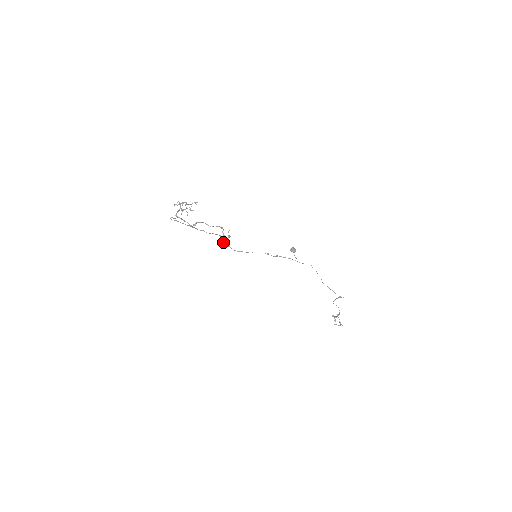
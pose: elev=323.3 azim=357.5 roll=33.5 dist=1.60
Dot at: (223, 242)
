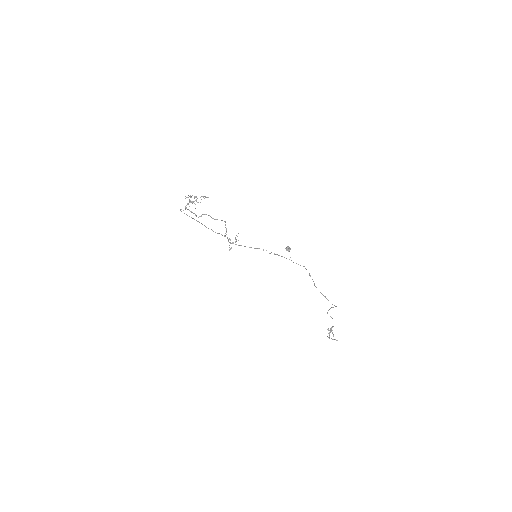
Dot at: (224, 235)
